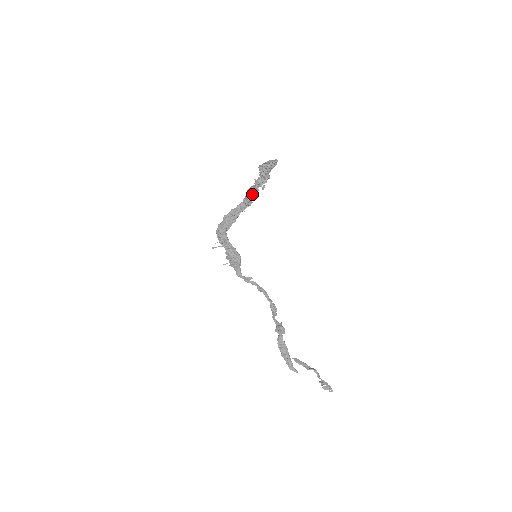
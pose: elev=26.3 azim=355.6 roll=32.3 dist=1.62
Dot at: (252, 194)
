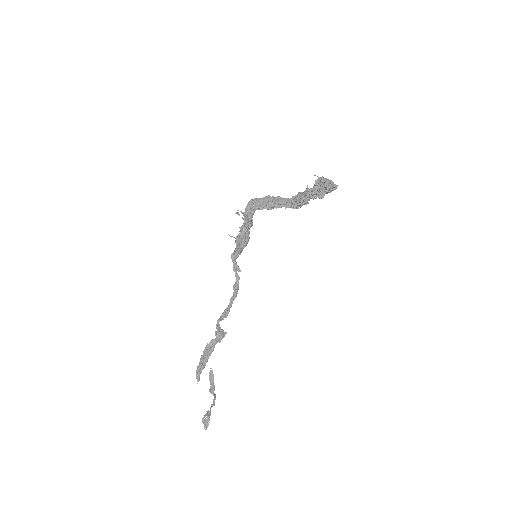
Dot at: (298, 198)
